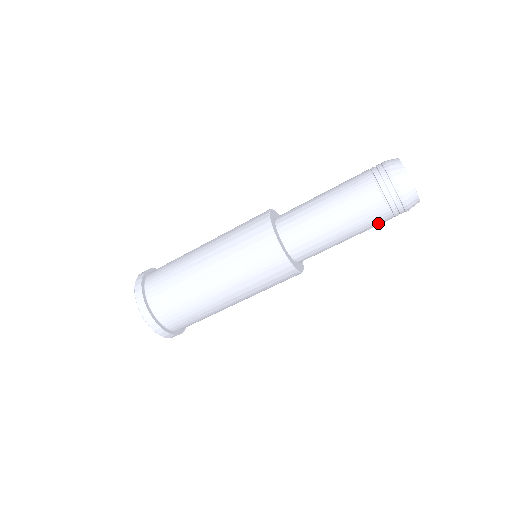
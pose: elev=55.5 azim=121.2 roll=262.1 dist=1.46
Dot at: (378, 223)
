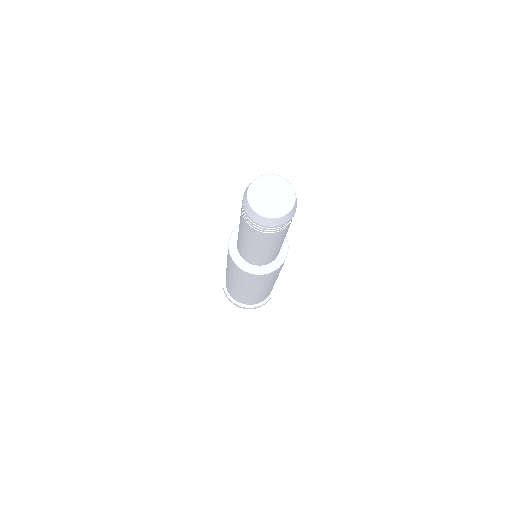
Dot at: (285, 231)
